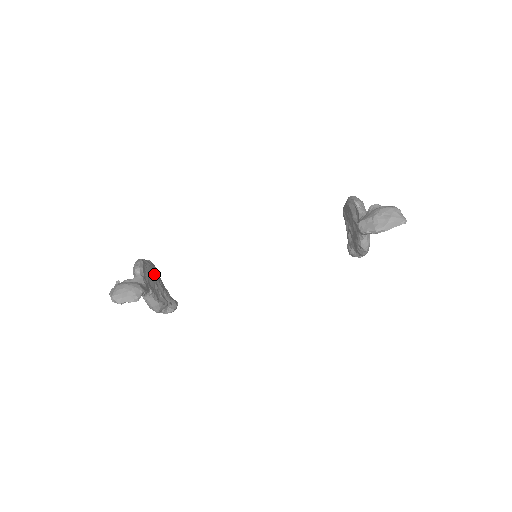
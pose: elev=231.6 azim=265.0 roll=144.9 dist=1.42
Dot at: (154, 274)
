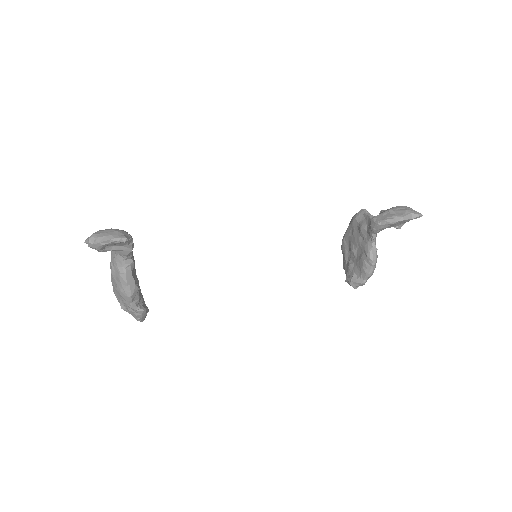
Dot at: occluded
